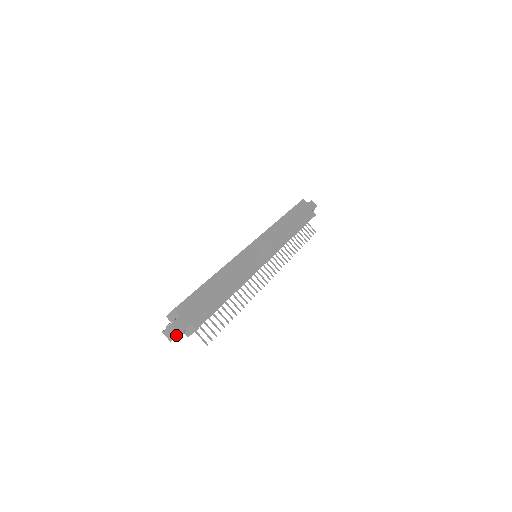
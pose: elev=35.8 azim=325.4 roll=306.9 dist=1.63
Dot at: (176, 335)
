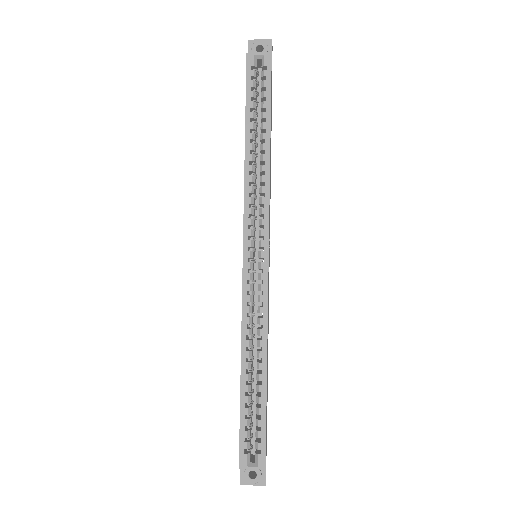
Dot at: occluded
